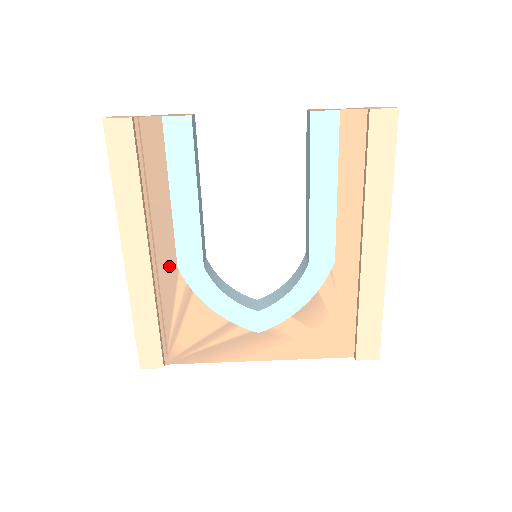
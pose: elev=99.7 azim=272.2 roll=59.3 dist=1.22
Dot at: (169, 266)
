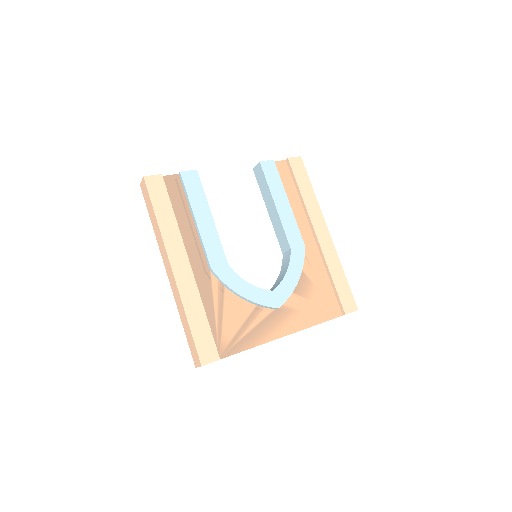
Dot at: (203, 272)
